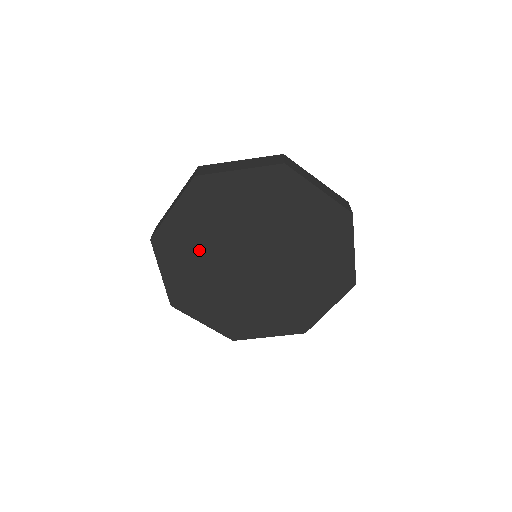
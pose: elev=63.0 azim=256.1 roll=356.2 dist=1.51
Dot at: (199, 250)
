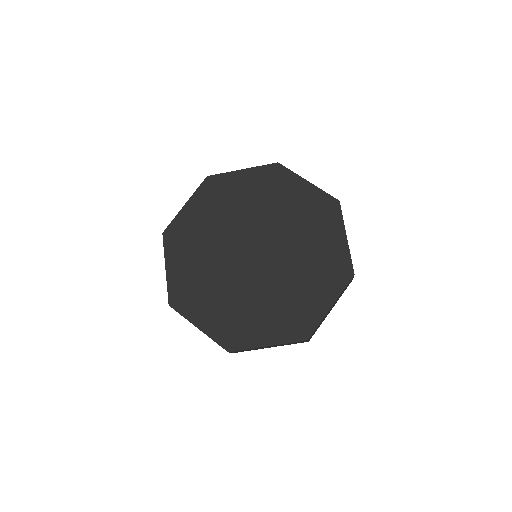
Dot at: (208, 281)
